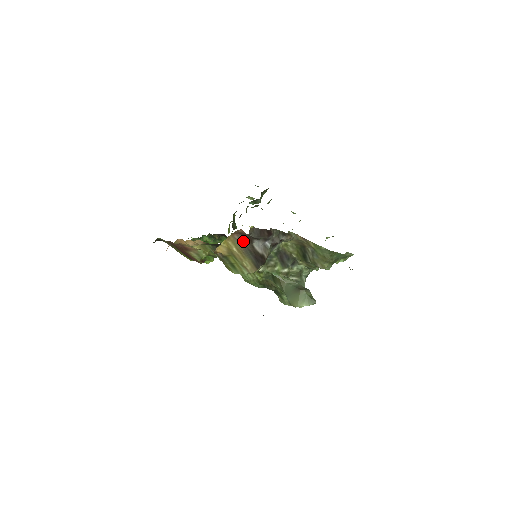
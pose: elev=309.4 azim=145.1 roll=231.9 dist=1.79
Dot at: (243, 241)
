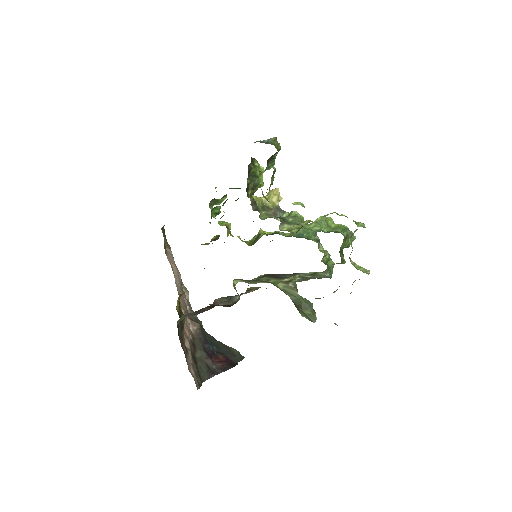
Dot at: occluded
